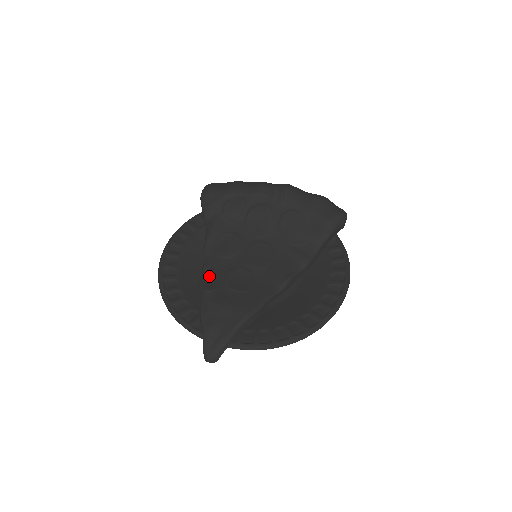
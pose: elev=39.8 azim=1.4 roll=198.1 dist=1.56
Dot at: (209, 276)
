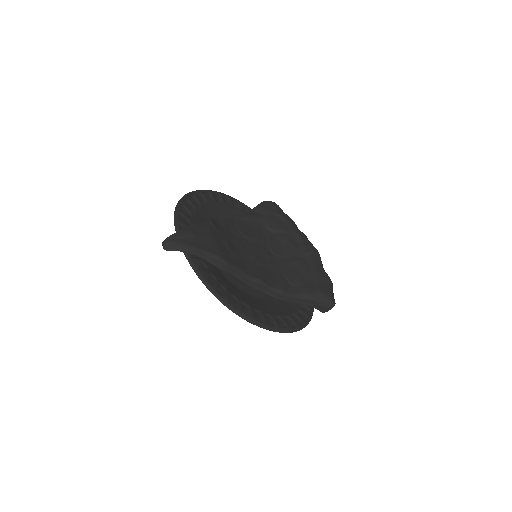
Dot at: (220, 224)
